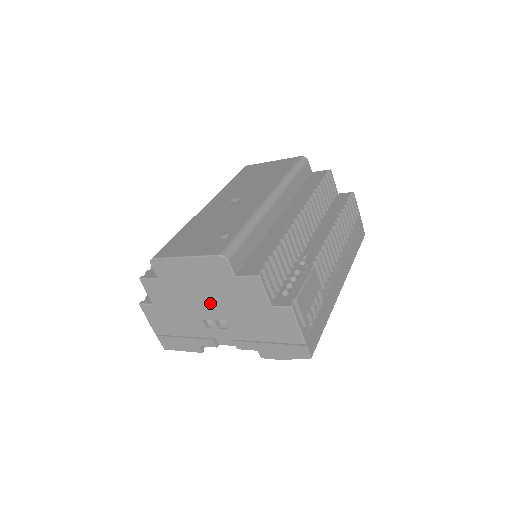
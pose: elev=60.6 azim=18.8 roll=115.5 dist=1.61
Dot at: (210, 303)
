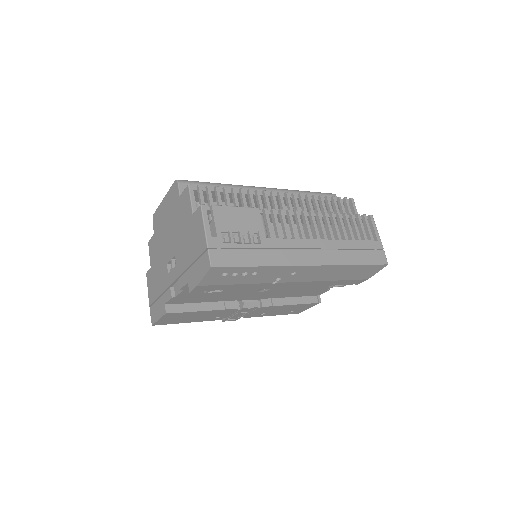
Dot at: (170, 239)
